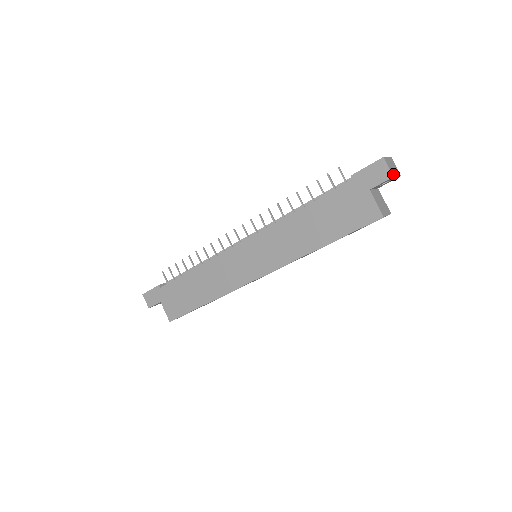
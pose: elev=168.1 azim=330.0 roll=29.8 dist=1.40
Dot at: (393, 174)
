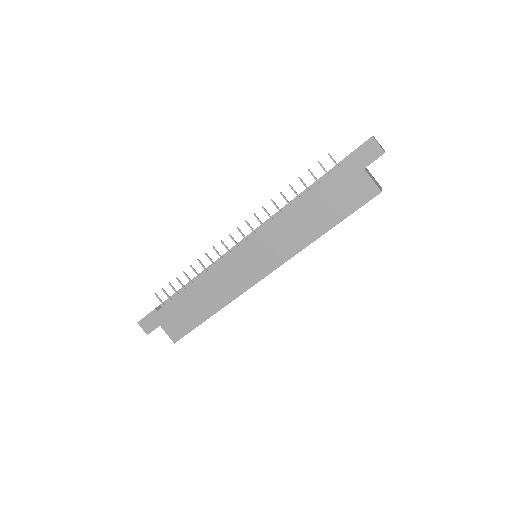
Dot at: (383, 150)
